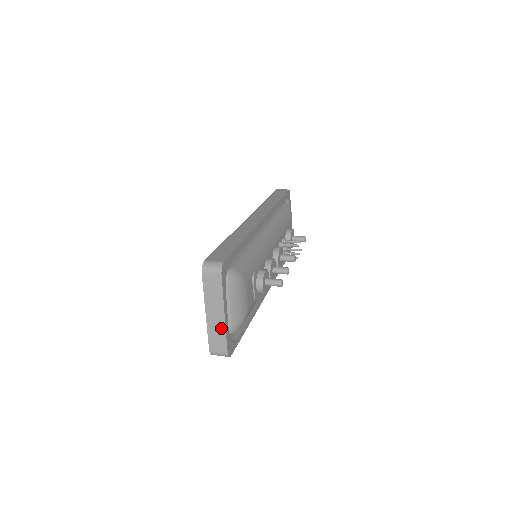
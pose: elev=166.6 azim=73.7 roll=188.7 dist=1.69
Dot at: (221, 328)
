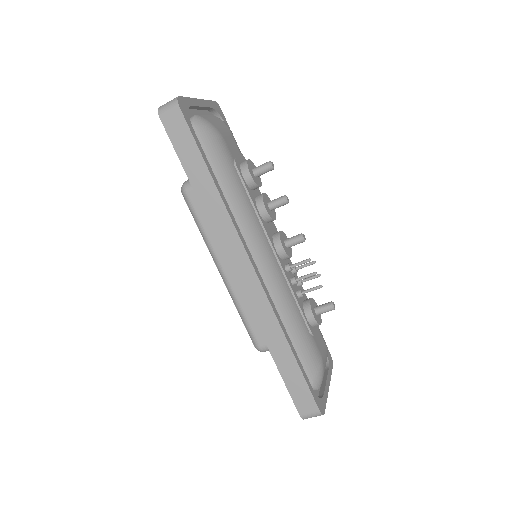
Dot at: occluded
